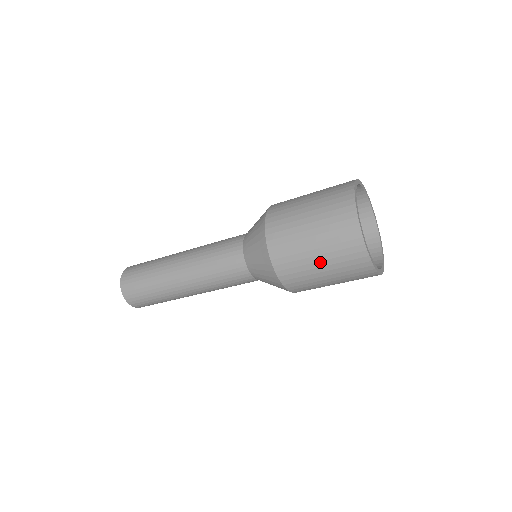
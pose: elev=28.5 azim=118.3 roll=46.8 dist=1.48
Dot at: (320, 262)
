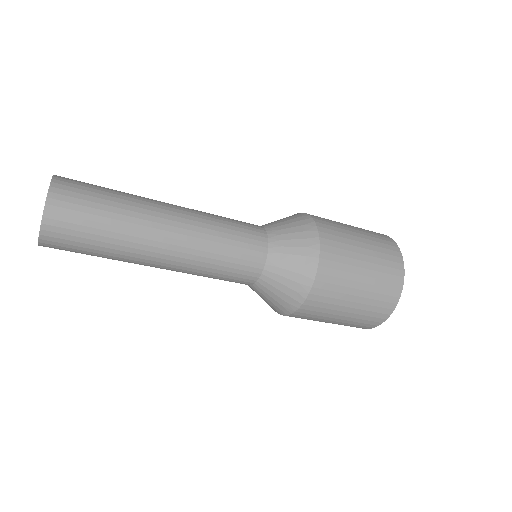
Dot at: (364, 269)
